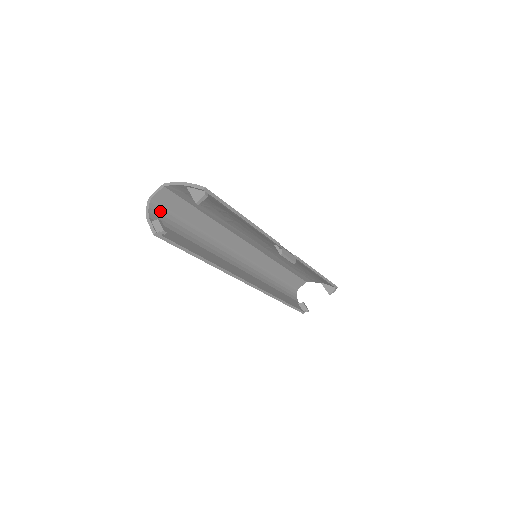
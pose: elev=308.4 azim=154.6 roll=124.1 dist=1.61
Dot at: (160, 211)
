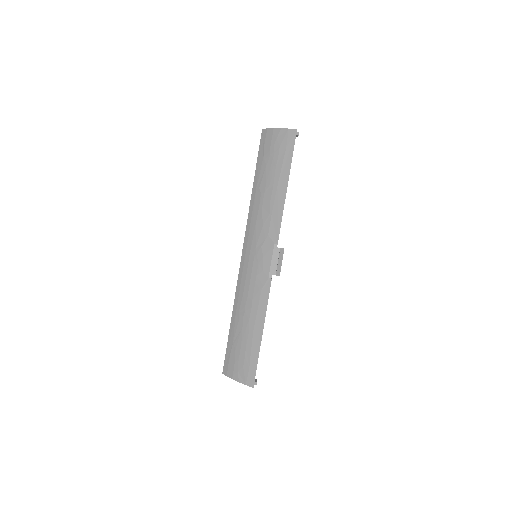
Dot at: occluded
